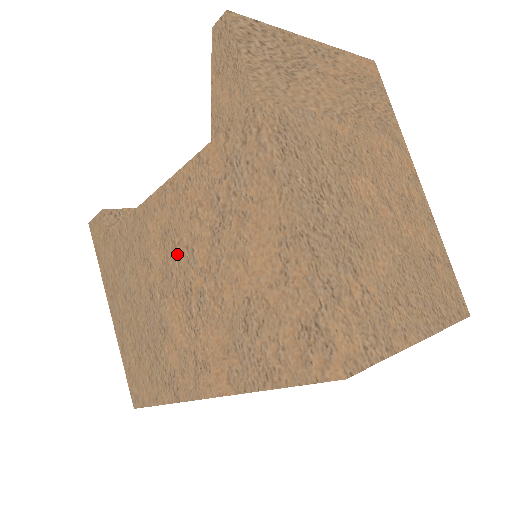
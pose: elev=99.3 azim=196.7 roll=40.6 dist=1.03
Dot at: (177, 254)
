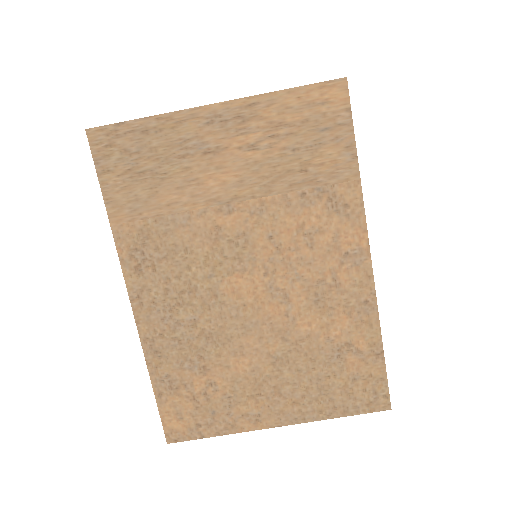
Dot at: occluded
